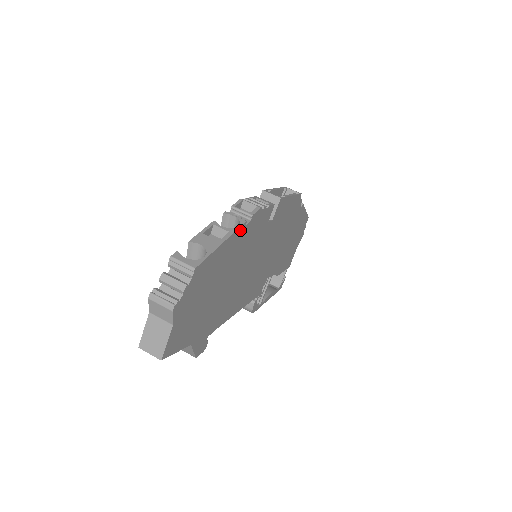
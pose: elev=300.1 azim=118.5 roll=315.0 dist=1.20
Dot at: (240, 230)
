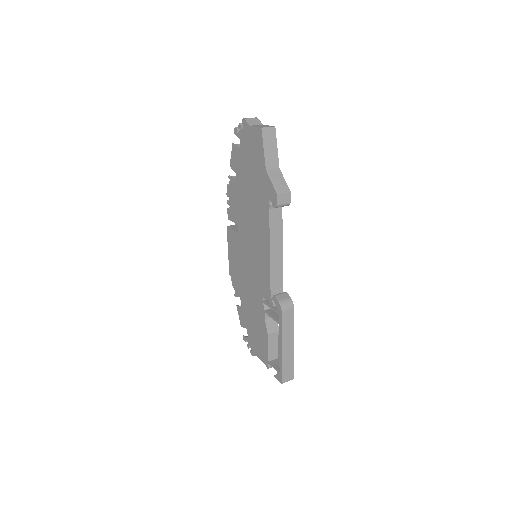
Dot at: occluded
